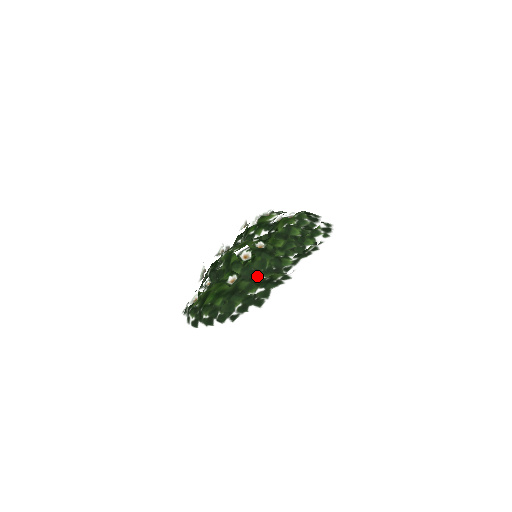
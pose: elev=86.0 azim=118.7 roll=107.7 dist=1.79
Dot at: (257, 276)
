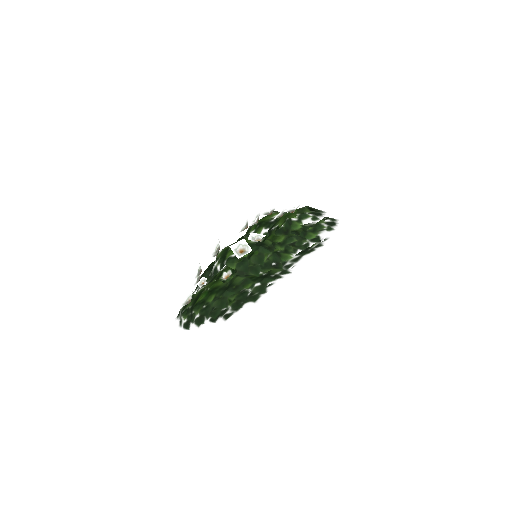
Dot at: (253, 271)
